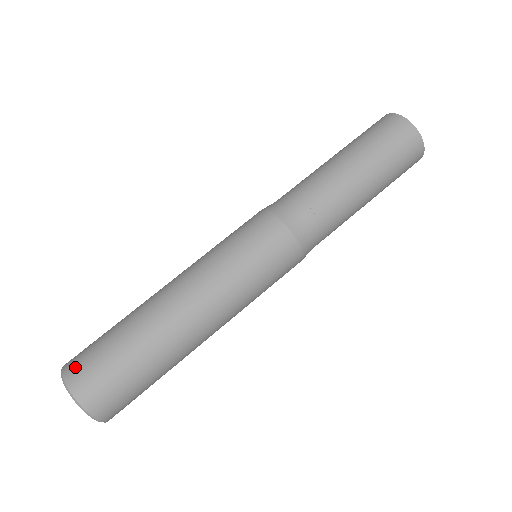
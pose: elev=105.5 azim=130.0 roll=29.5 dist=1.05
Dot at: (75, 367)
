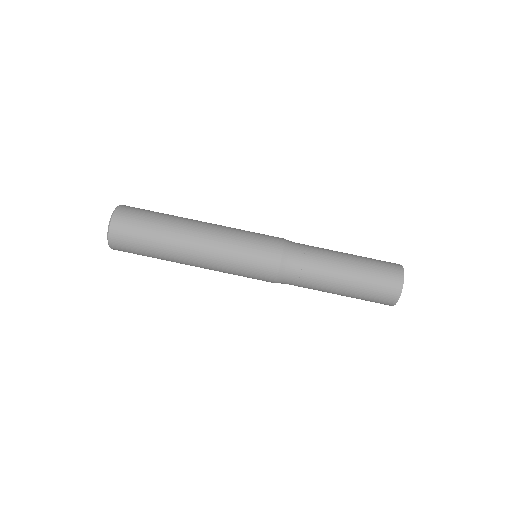
Dot at: (128, 207)
